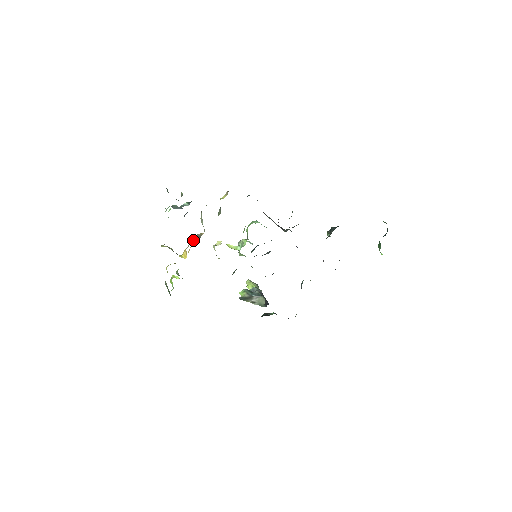
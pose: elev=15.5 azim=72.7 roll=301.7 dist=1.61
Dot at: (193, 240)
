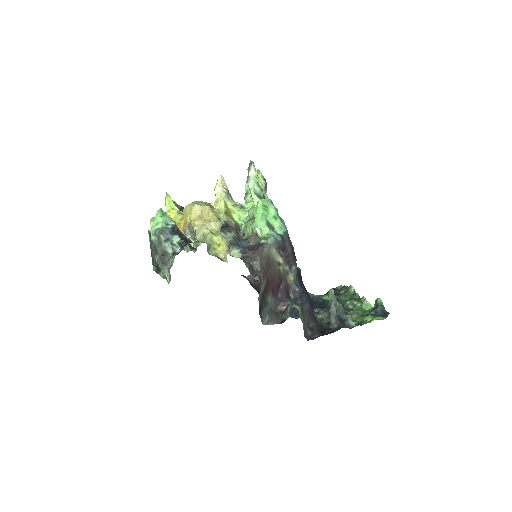
Dot at: occluded
